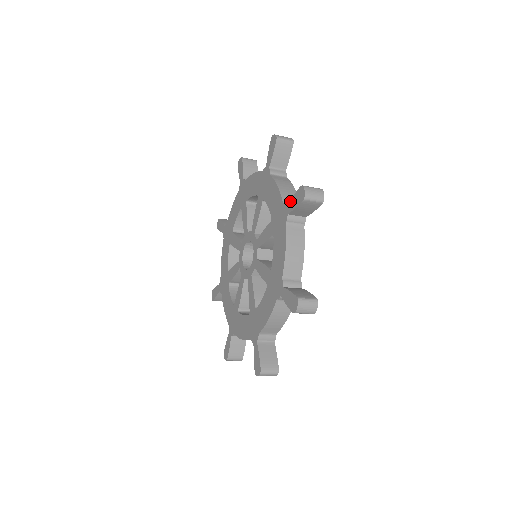
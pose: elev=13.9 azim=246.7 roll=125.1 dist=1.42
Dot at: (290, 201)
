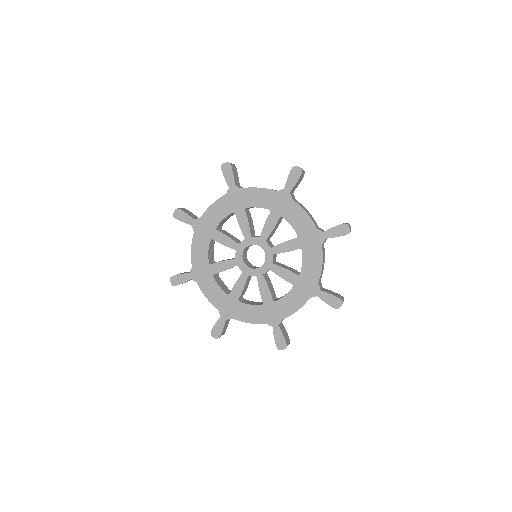
Dot at: (325, 293)
